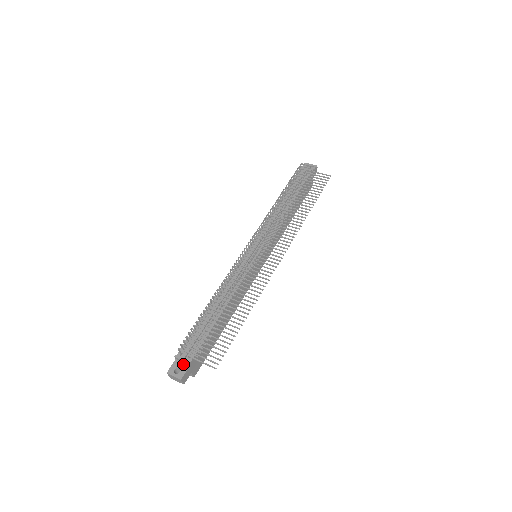
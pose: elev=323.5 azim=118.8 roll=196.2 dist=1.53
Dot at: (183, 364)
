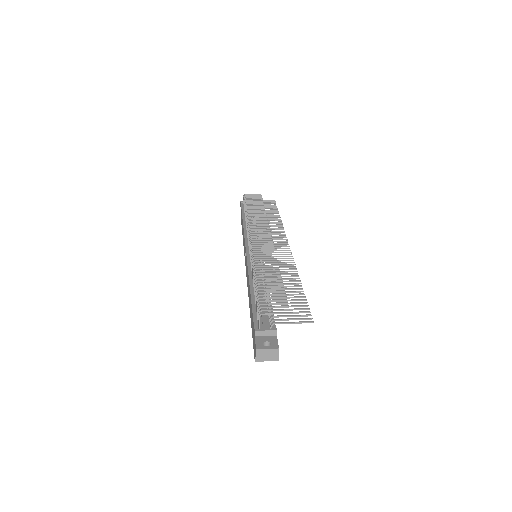
Dot at: (268, 337)
